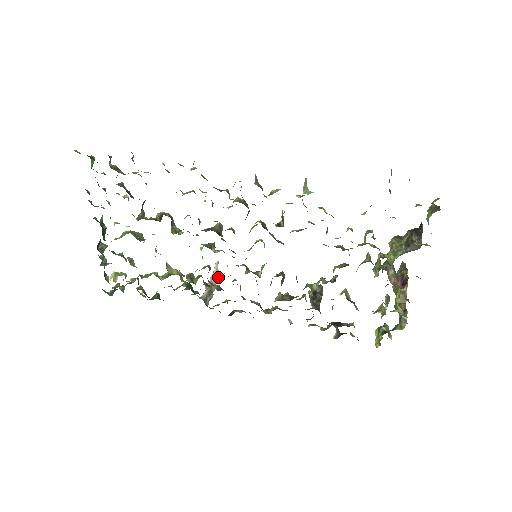
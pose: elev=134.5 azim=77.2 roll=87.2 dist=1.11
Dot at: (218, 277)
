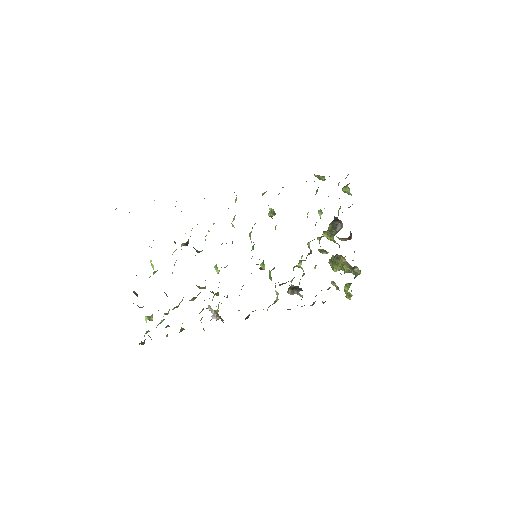
Dot at: (216, 311)
